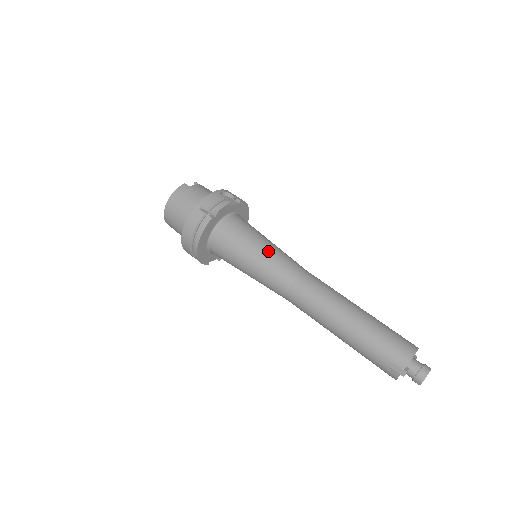
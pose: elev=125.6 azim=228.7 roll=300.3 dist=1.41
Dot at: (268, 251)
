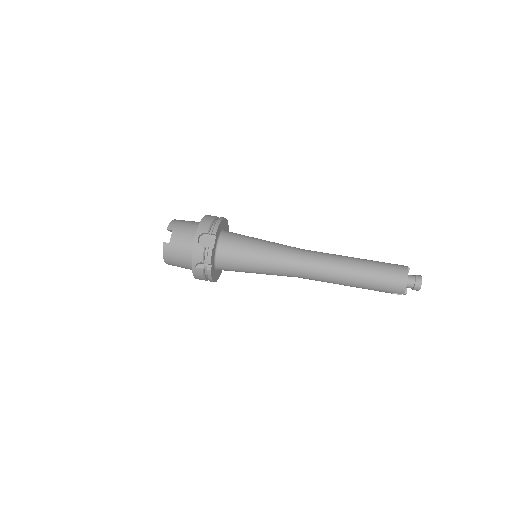
Dot at: (265, 262)
